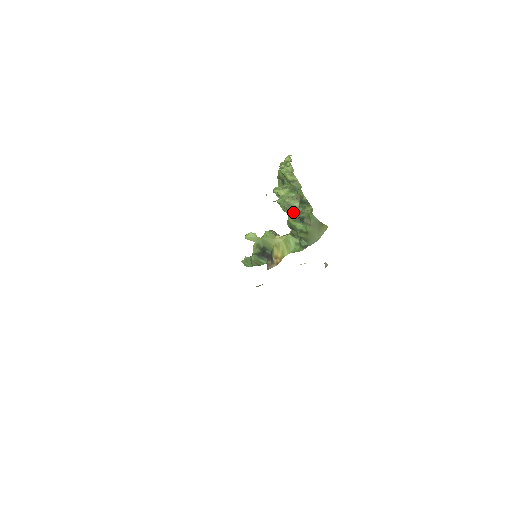
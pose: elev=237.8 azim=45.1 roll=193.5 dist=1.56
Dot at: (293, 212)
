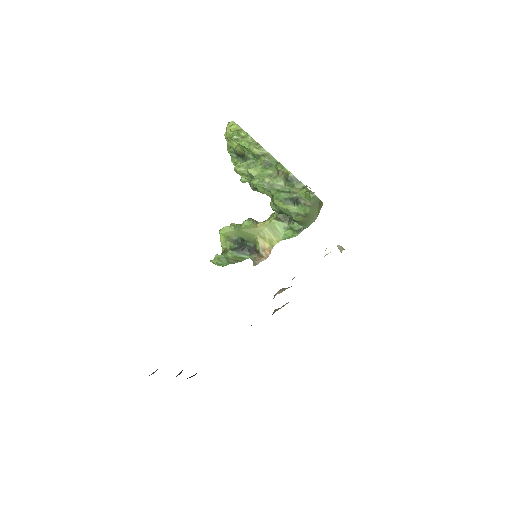
Dot at: (280, 193)
